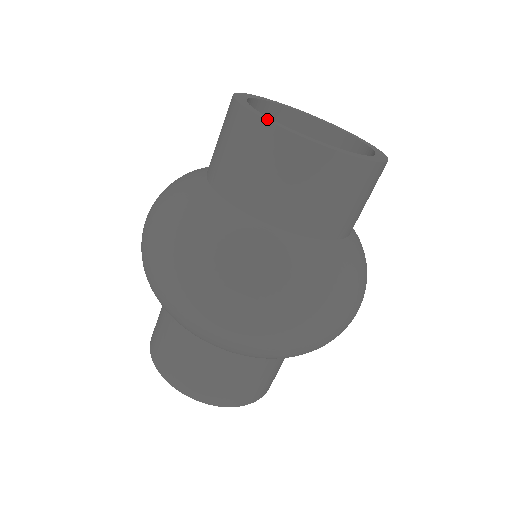
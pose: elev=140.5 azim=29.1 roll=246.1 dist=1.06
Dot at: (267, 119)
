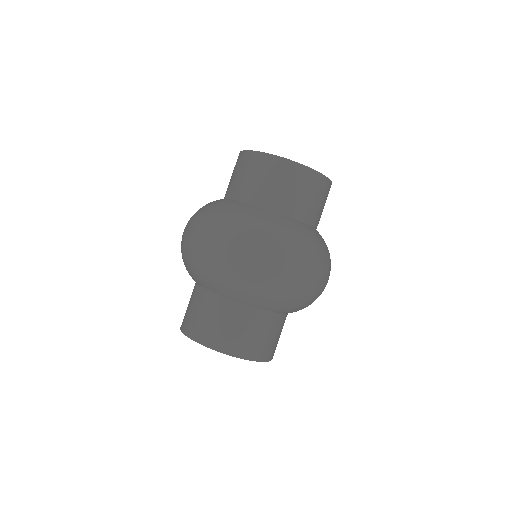
Dot at: (295, 162)
